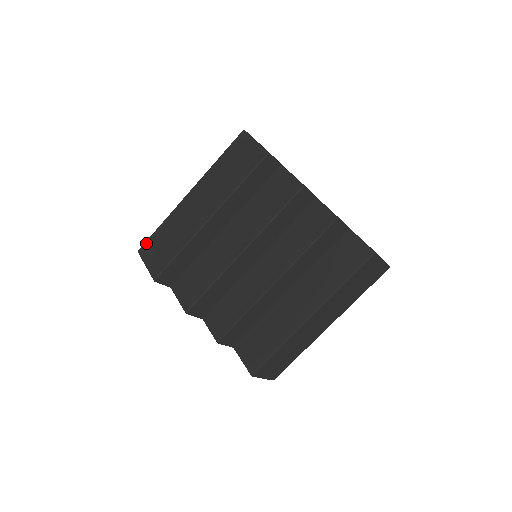
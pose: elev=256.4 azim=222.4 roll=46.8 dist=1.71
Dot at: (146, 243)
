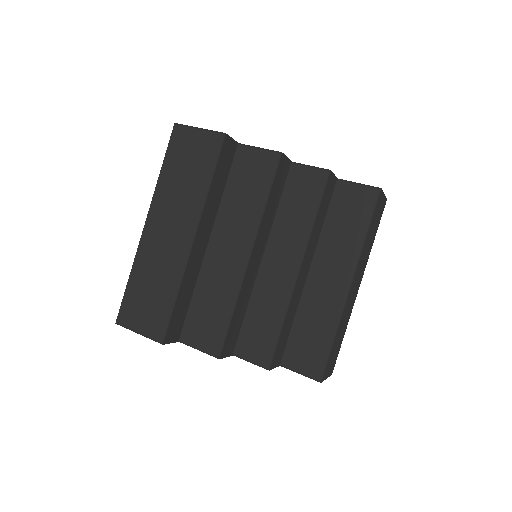
Dot at: (122, 308)
